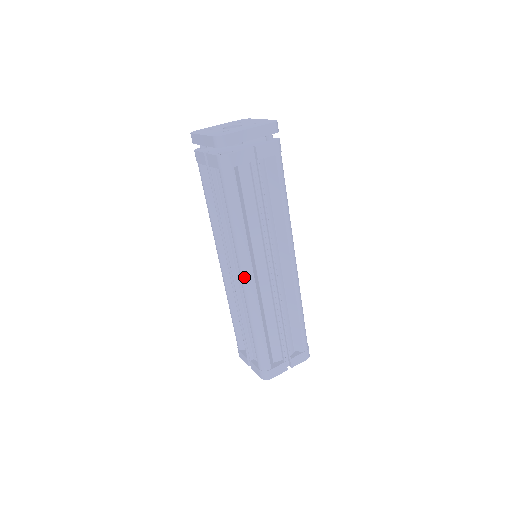
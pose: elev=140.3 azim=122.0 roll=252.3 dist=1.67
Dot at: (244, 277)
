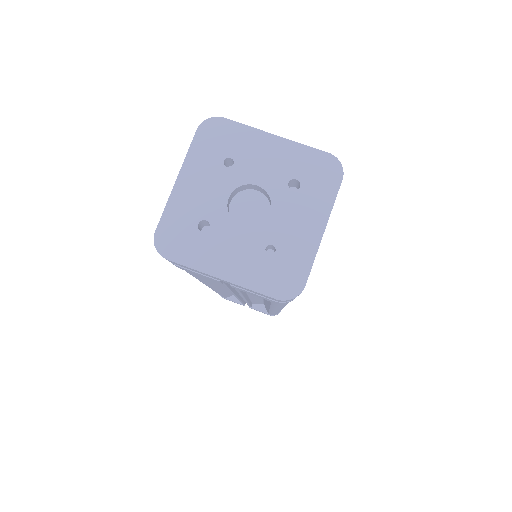
Dot at: occluded
